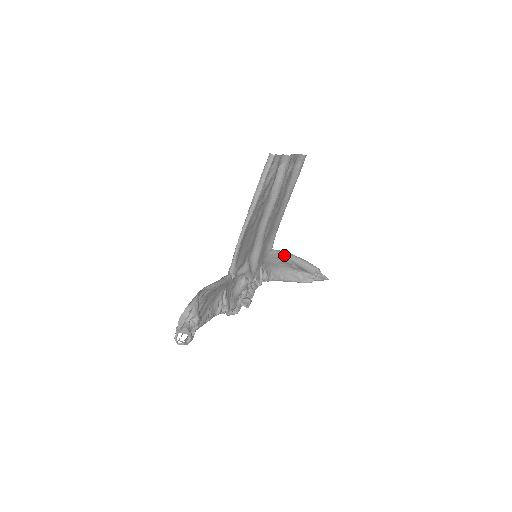
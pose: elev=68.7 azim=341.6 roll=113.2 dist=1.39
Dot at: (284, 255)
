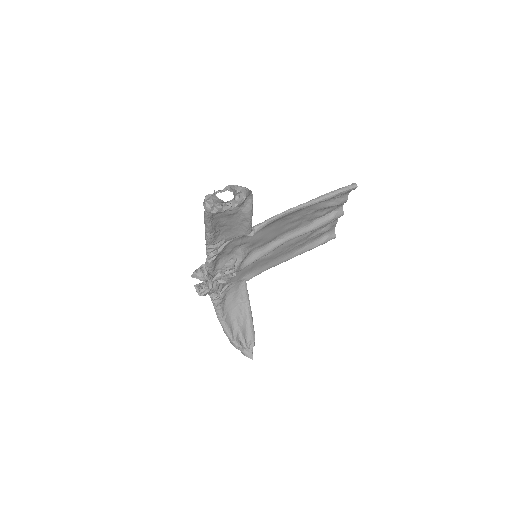
Dot at: (247, 298)
